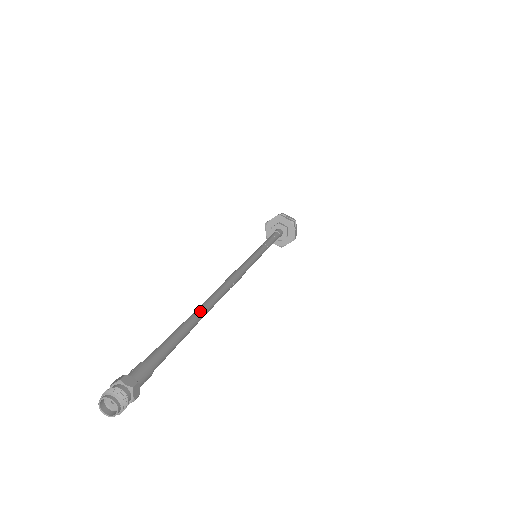
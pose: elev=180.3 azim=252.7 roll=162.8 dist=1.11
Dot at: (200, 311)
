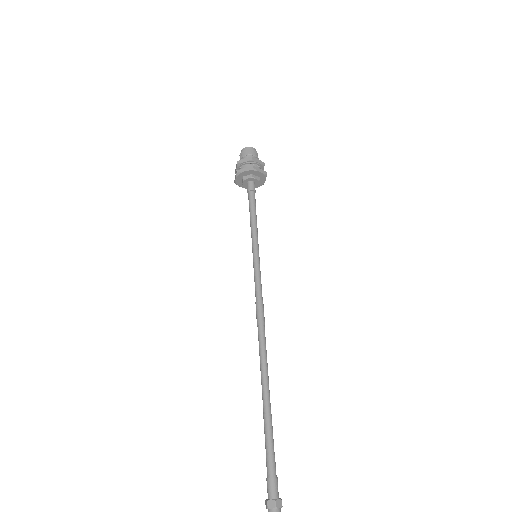
Dot at: (268, 391)
